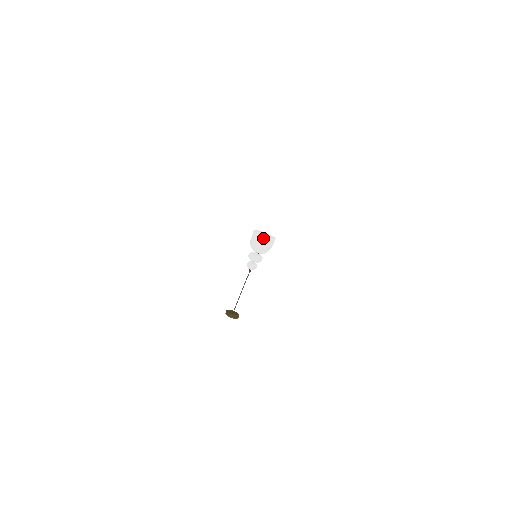
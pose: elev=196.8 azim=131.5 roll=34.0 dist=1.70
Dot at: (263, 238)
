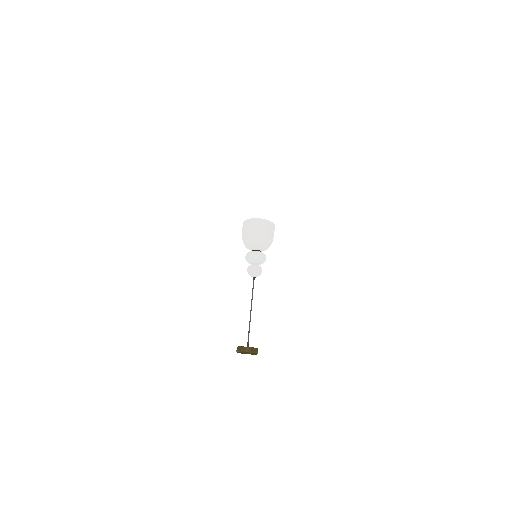
Dot at: (255, 222)
